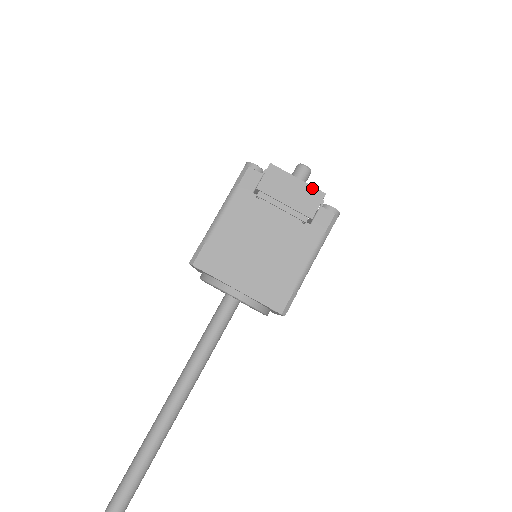
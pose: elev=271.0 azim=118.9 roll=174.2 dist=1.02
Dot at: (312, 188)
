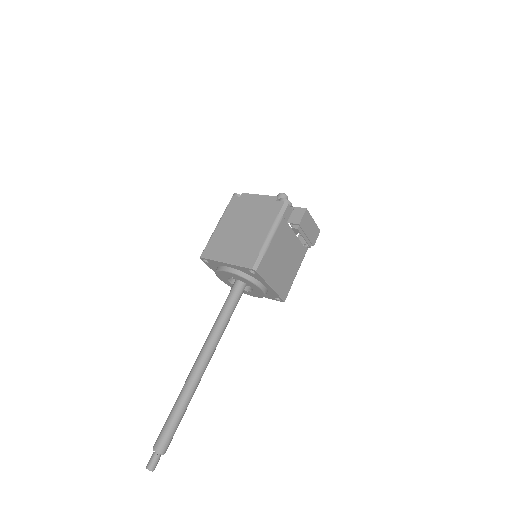
Dot at: (317, 227)
